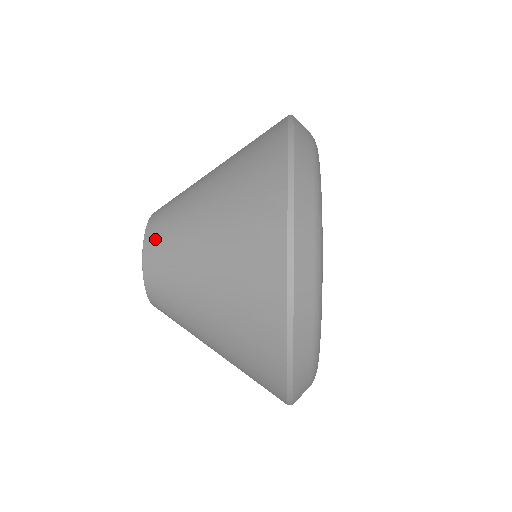
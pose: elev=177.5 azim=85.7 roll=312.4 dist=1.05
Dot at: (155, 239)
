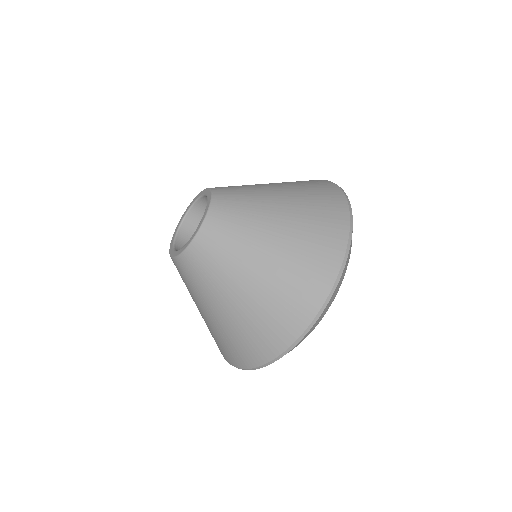
Dot at: occluded
